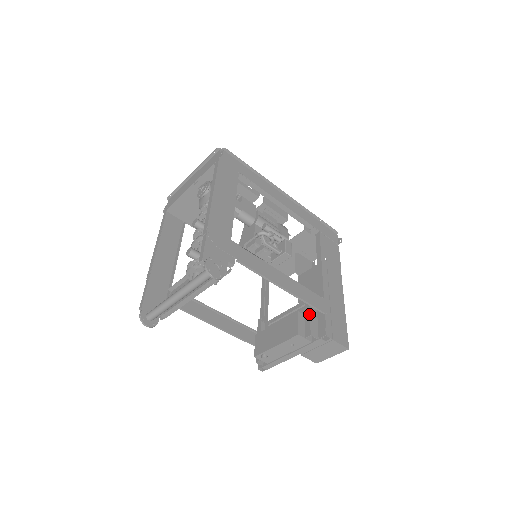
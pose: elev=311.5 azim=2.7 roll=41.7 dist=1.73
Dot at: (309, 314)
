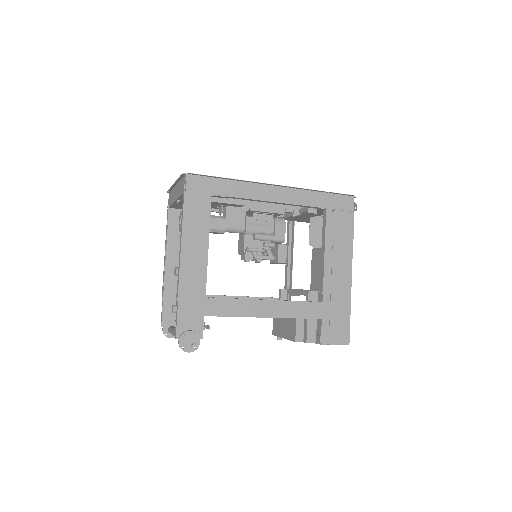
Dot at: (307, 320)
